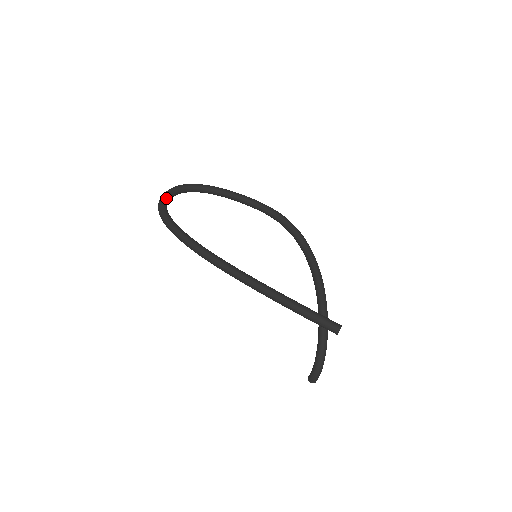
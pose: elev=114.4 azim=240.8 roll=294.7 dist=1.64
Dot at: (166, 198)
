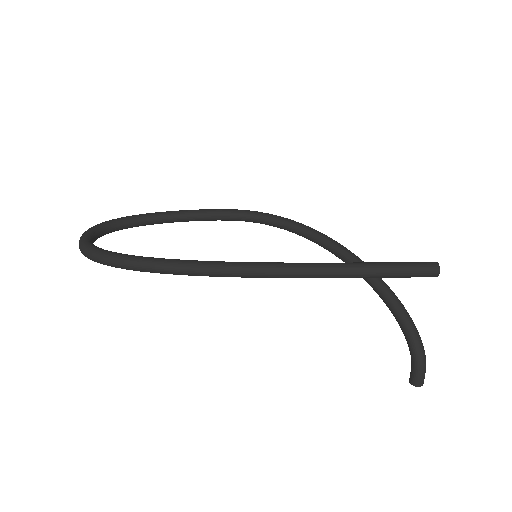
Dot at: (88, 239)
